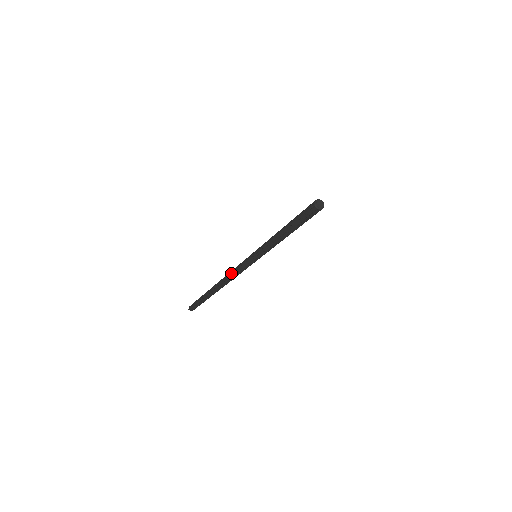
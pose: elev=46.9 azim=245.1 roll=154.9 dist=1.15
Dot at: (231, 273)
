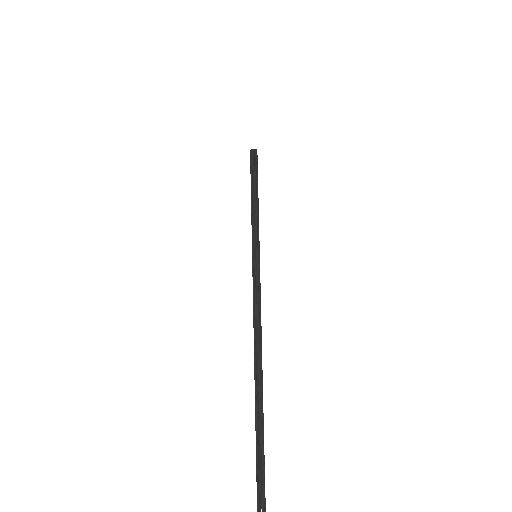
Dot at: (253, 313)
